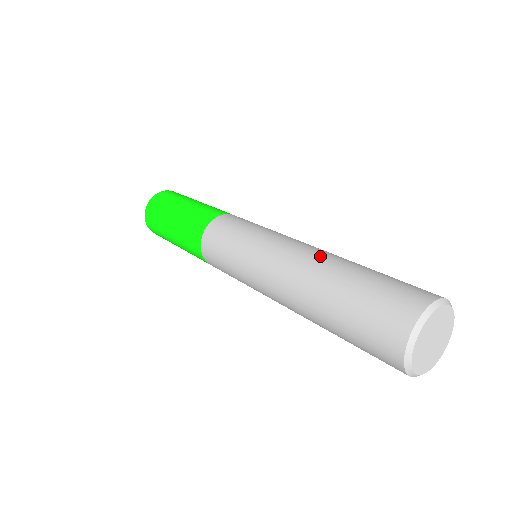
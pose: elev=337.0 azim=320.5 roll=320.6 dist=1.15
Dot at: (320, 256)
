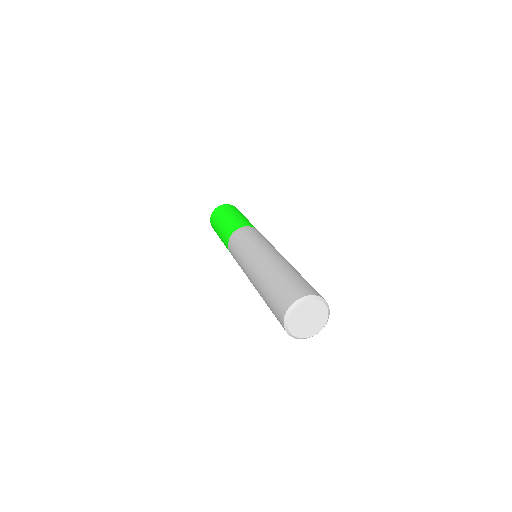
Dot at: (284, 261)
